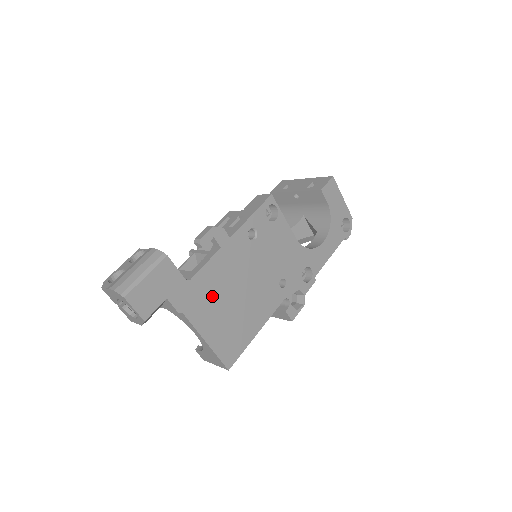
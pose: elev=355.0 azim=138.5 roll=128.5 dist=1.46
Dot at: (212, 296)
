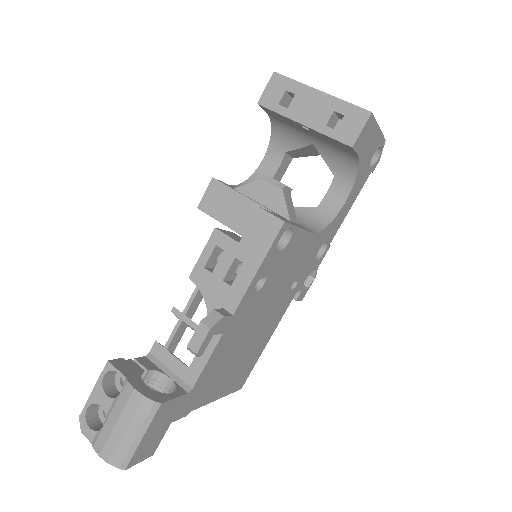
Dot at: (219, 371)
